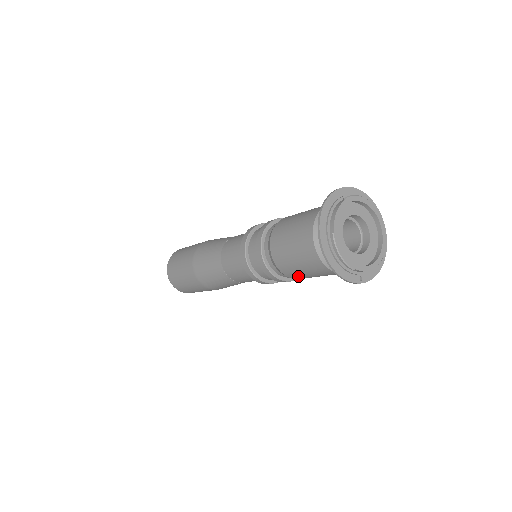
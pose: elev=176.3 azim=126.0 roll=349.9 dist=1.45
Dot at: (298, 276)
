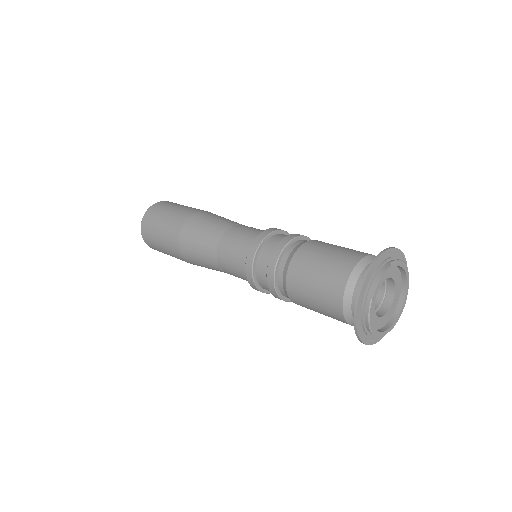
Dot at: (304, 306)
